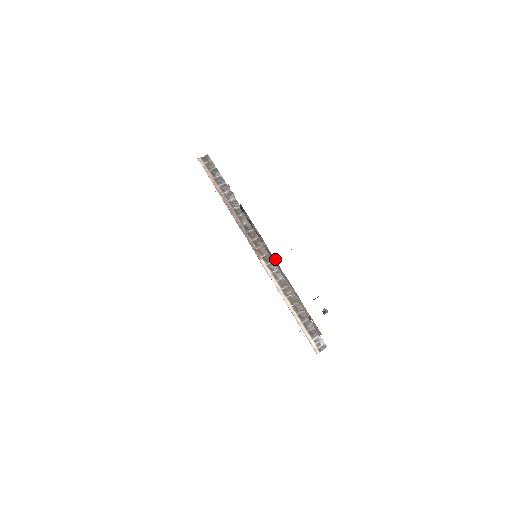
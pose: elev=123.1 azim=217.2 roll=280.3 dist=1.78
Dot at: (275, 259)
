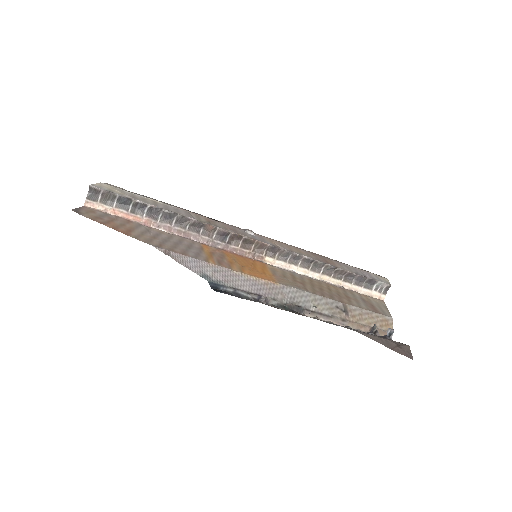
Dot at: (296, 307)
